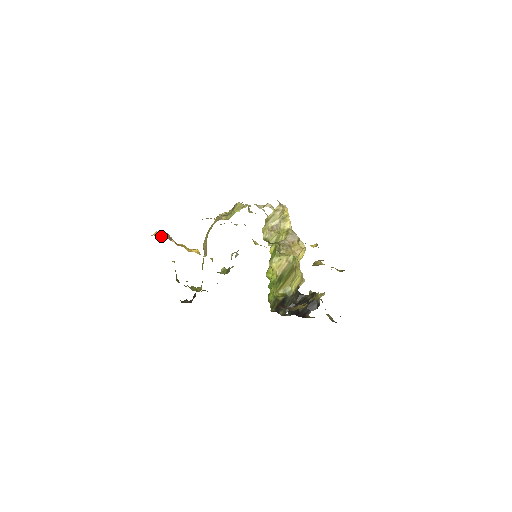
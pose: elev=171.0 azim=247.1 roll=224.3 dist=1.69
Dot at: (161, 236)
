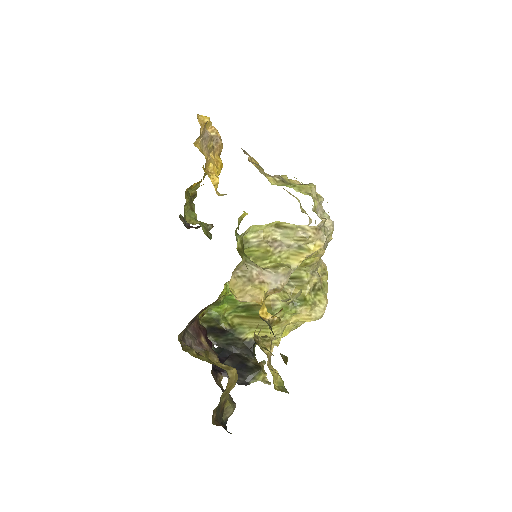
Dot at: occluded
